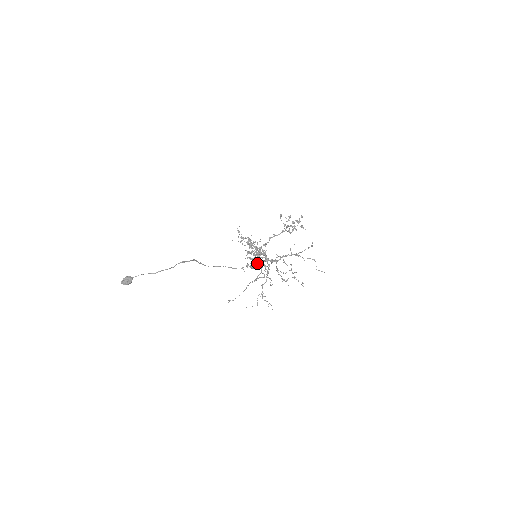
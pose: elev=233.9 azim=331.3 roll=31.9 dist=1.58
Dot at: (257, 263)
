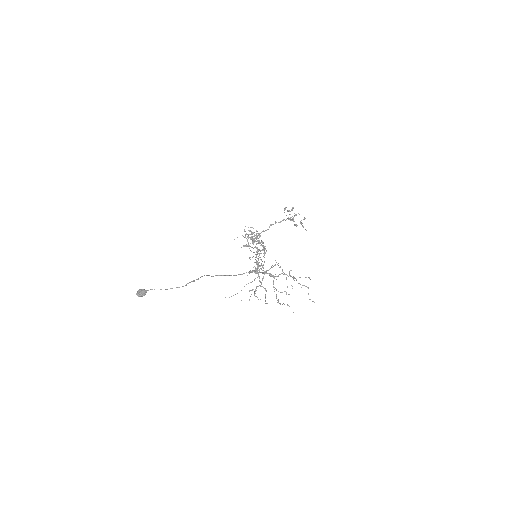
Dot at: (257, 272)
